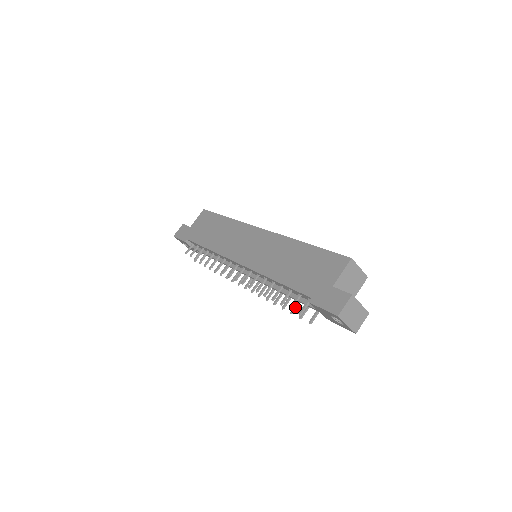
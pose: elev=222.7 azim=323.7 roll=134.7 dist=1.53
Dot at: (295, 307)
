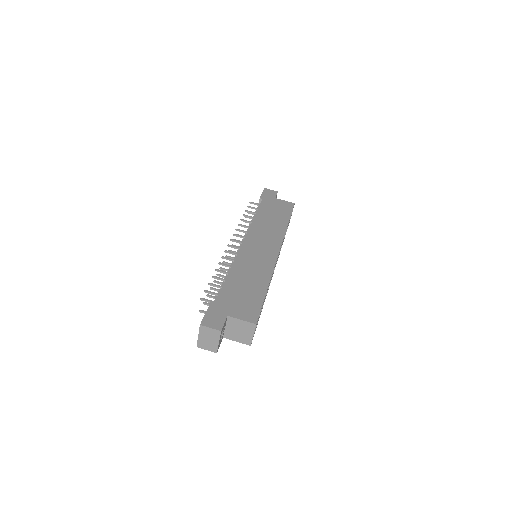
Dot at: (213, 297)
